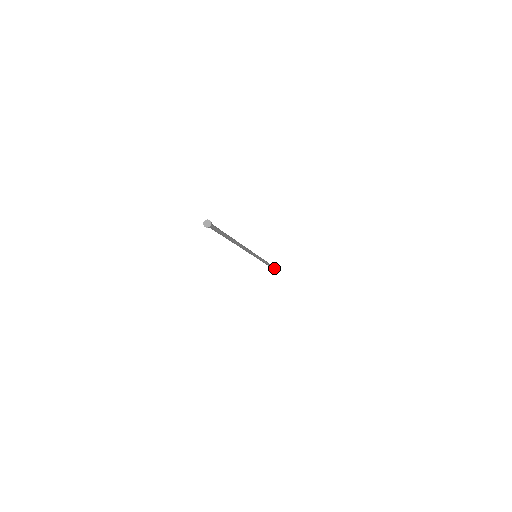
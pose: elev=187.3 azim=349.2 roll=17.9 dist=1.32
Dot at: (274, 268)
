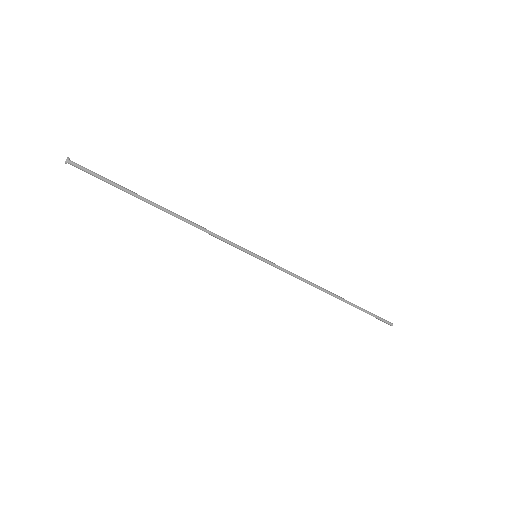
Dot at: (355, 307)
